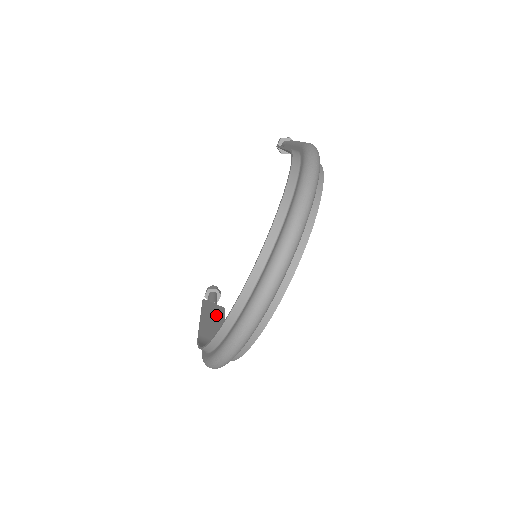
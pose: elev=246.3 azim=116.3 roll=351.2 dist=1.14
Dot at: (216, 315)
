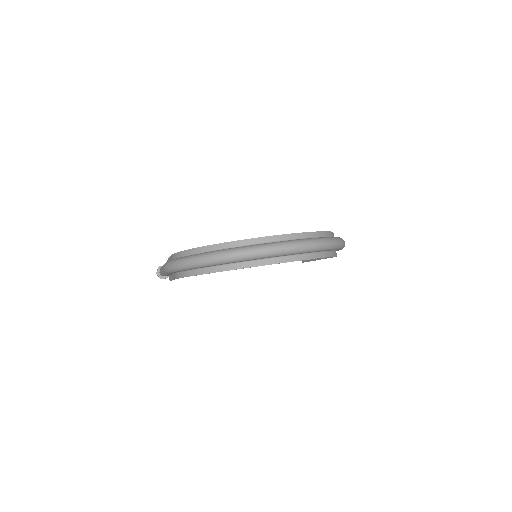
Dot at: occluded
